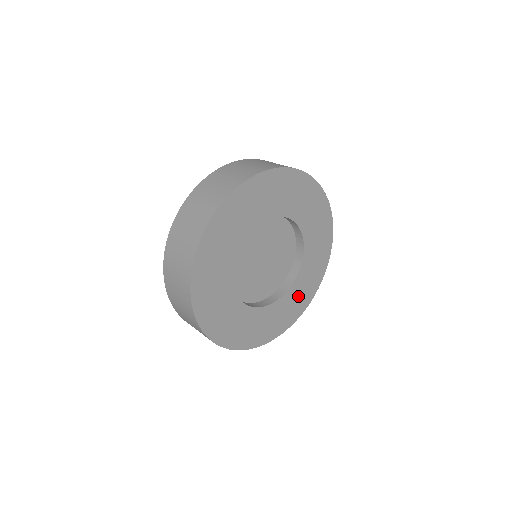
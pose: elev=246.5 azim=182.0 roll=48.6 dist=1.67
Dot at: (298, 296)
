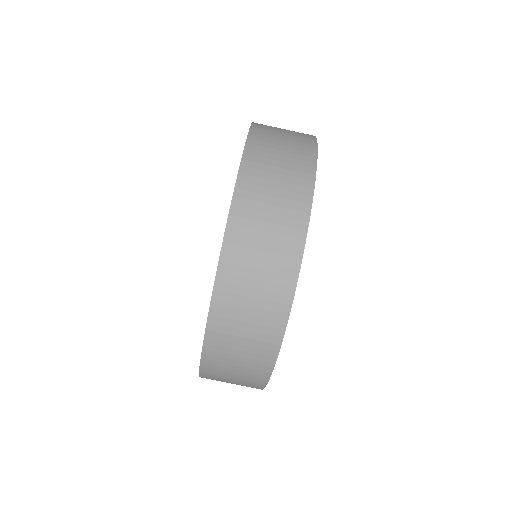
Dot at: occluded
